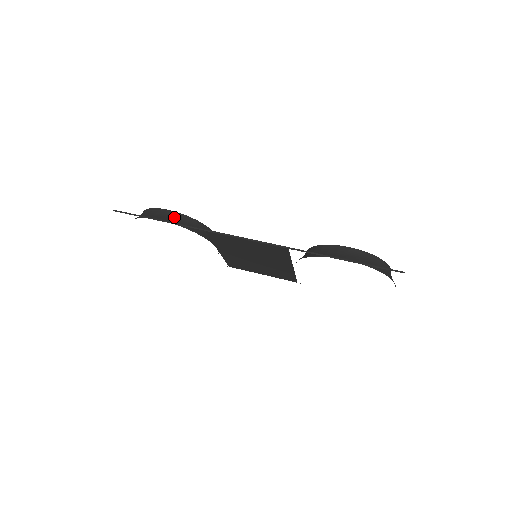
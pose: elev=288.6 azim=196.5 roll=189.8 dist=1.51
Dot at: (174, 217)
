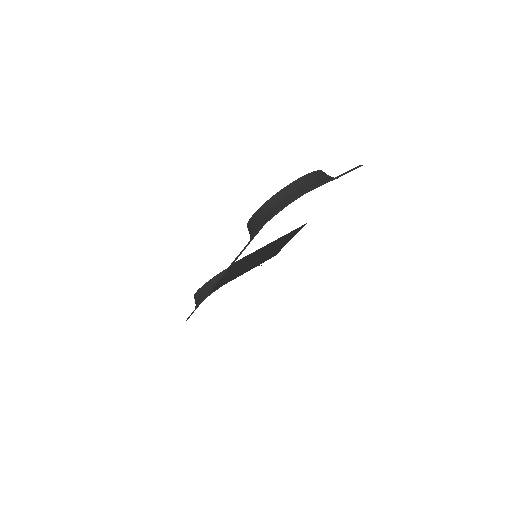
Dot at: (200, 295)
